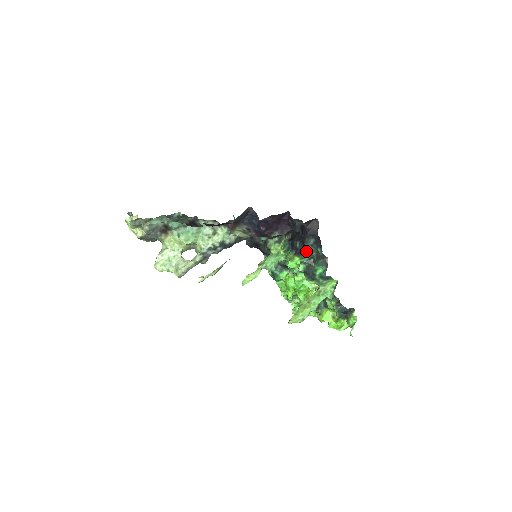
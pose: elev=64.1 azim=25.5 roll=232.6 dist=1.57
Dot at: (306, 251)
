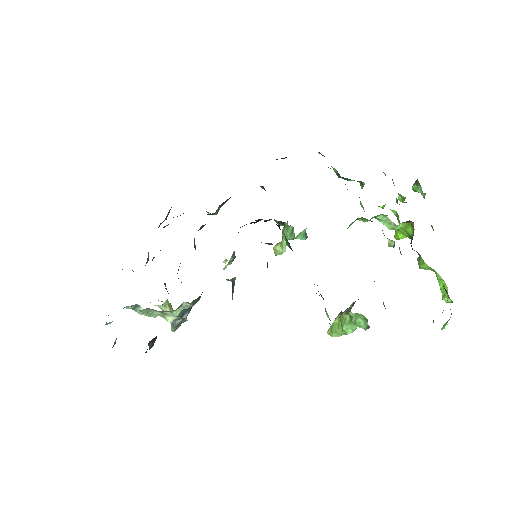
Dot at: occluded
